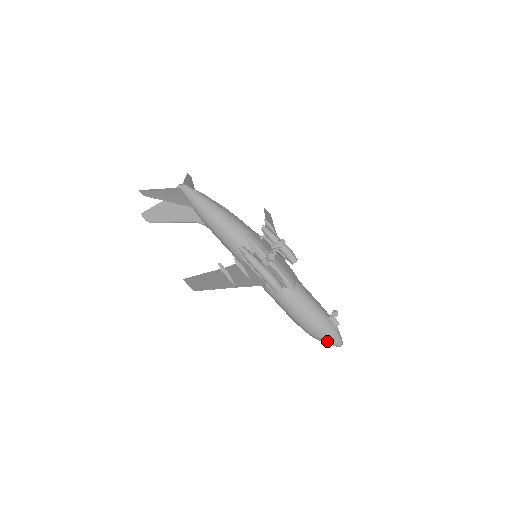
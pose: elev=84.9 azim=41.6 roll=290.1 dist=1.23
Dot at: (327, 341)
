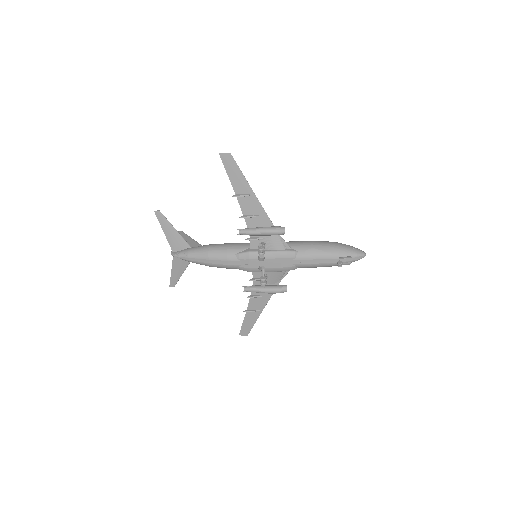
Dot at: occluded
